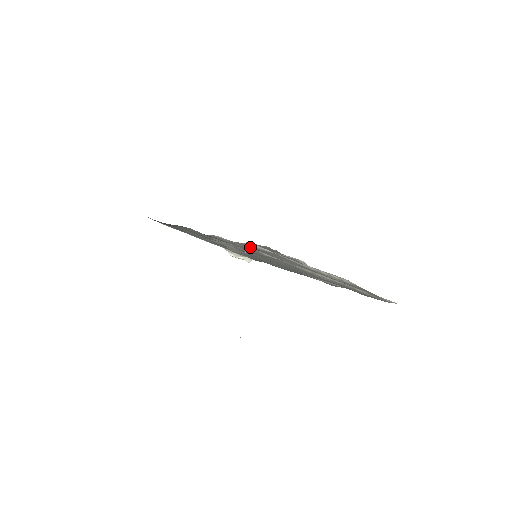
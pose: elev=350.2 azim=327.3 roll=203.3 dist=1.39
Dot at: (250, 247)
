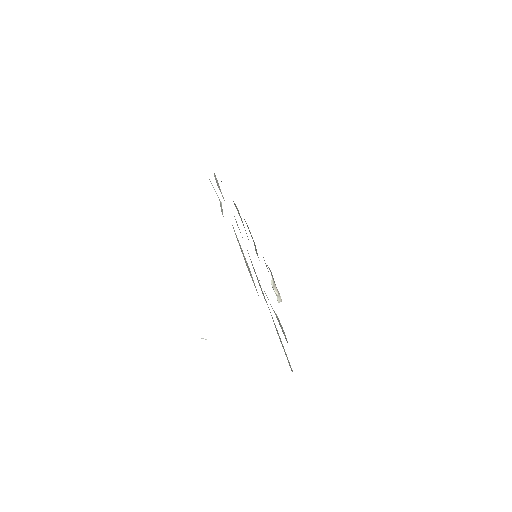
Dot at: occluded
